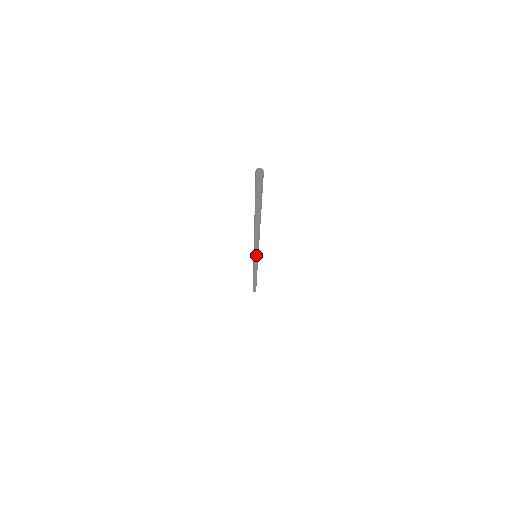
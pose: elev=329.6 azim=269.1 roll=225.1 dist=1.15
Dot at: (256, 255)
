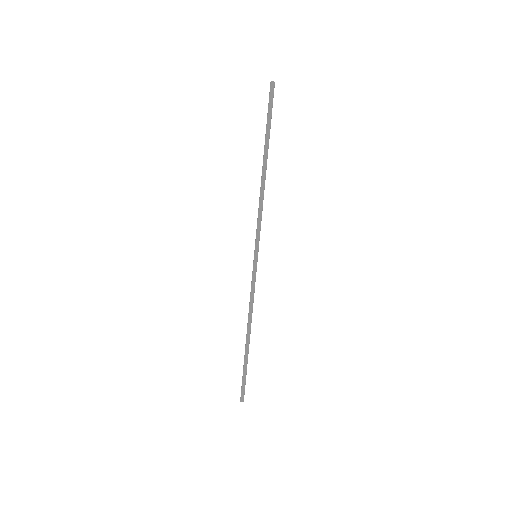
Dot at: (257, 247)
